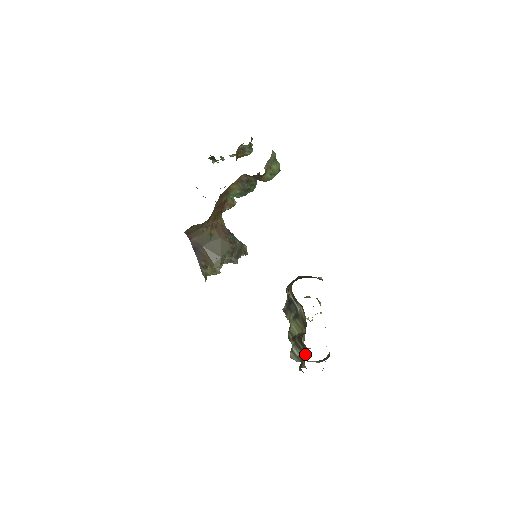
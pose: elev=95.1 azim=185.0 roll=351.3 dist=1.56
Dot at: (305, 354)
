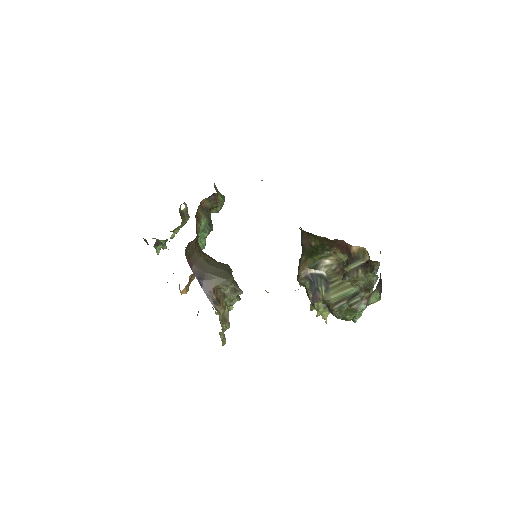
Dot at: (365, 261)
